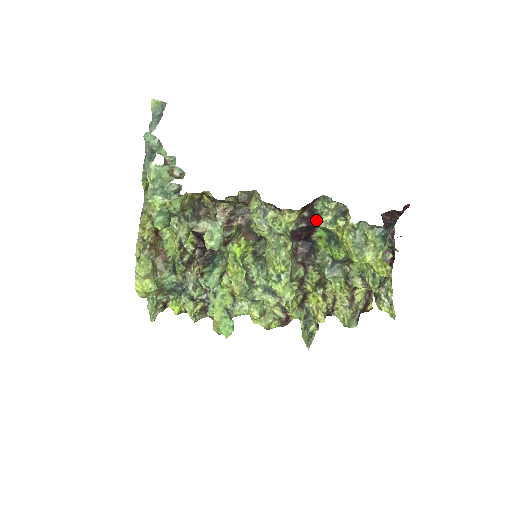
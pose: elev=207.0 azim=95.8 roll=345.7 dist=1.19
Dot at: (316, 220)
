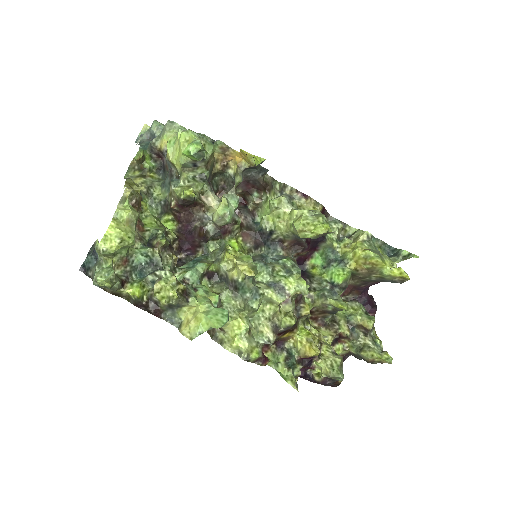
Dot at: occluded
